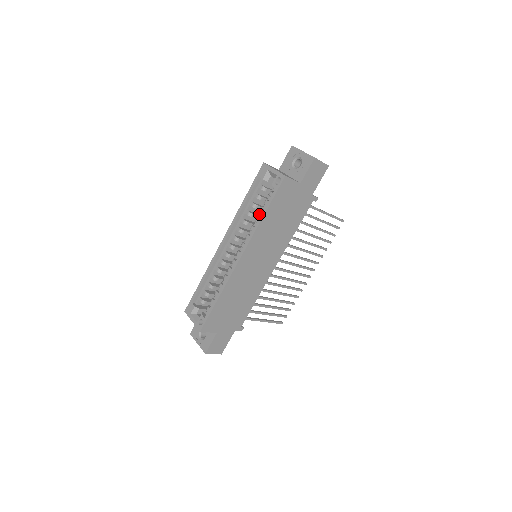
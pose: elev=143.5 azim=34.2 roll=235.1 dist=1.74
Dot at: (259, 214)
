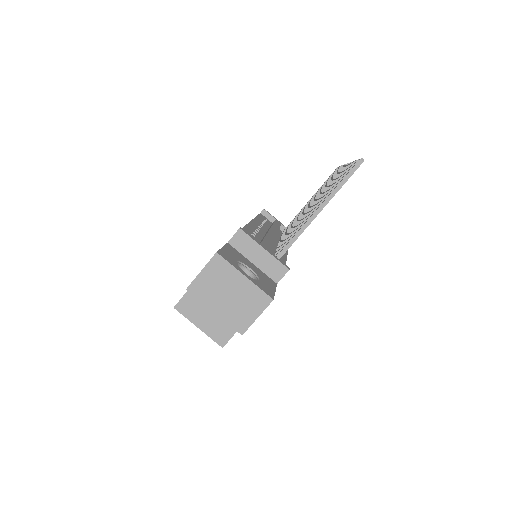
Dot at: occluded
